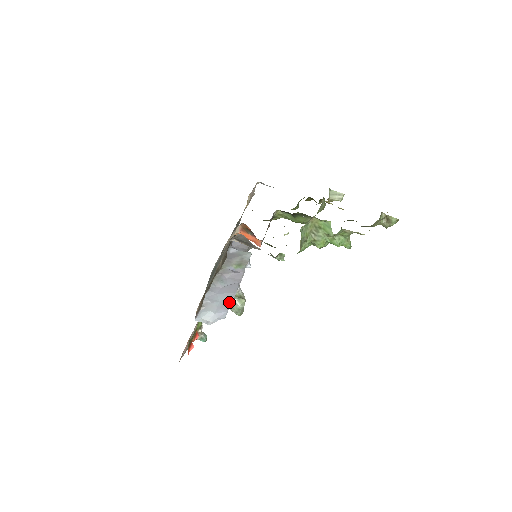
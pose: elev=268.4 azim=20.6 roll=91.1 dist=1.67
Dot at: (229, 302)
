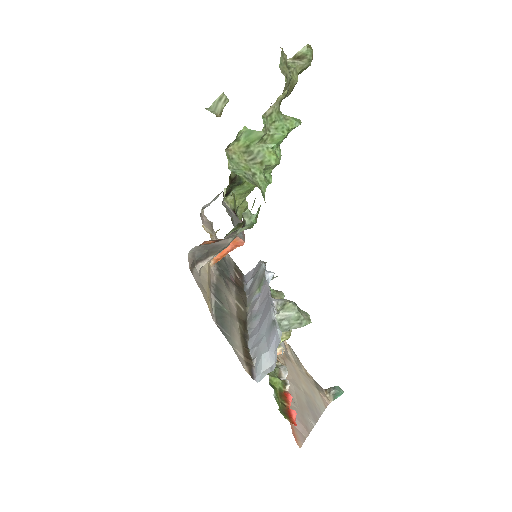
Dot at: (271, 323)
